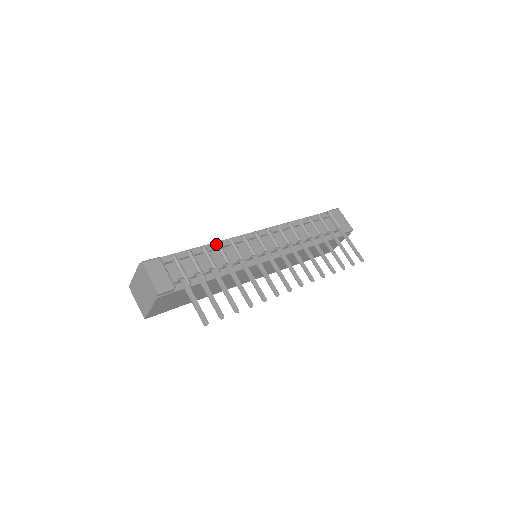
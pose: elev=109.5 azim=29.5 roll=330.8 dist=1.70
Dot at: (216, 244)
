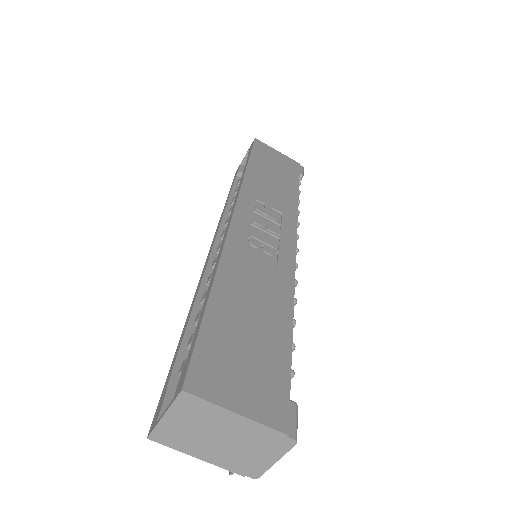
Dot at: (294, 305)
